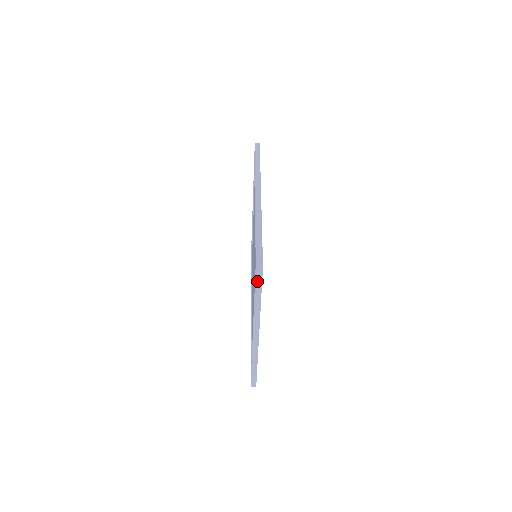
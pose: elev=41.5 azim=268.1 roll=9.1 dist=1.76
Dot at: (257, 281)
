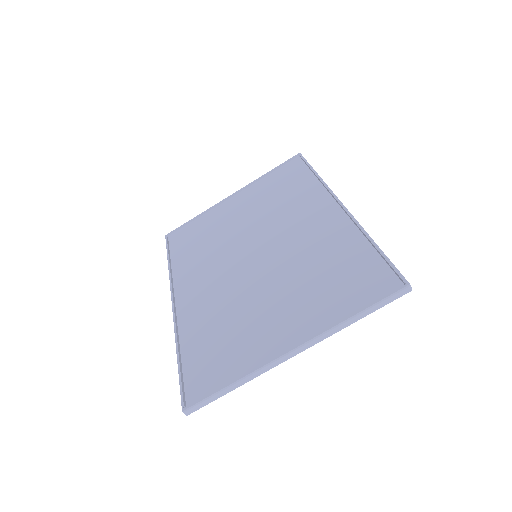
Dot at: (387, 299)
